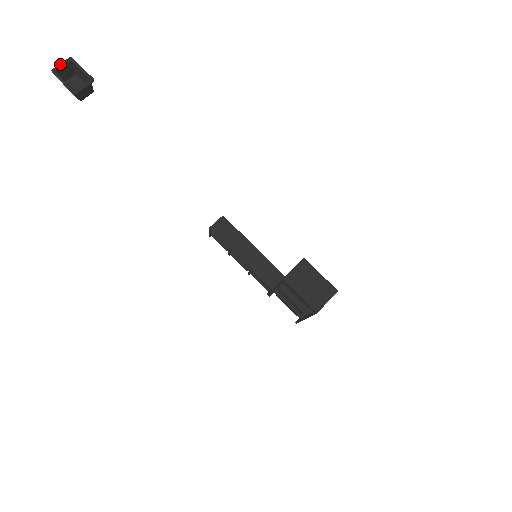
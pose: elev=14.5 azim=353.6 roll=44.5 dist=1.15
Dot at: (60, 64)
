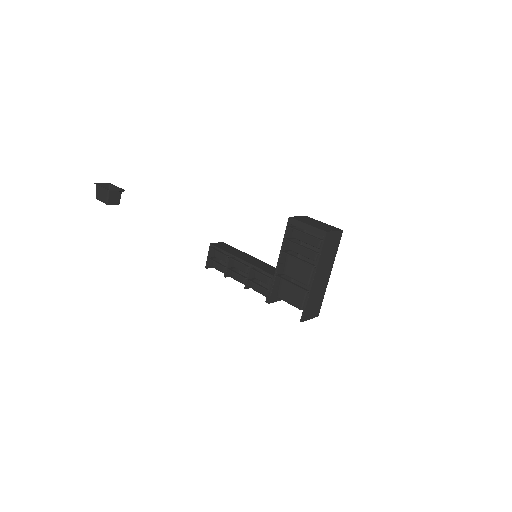
Dot at: (101, 183)
